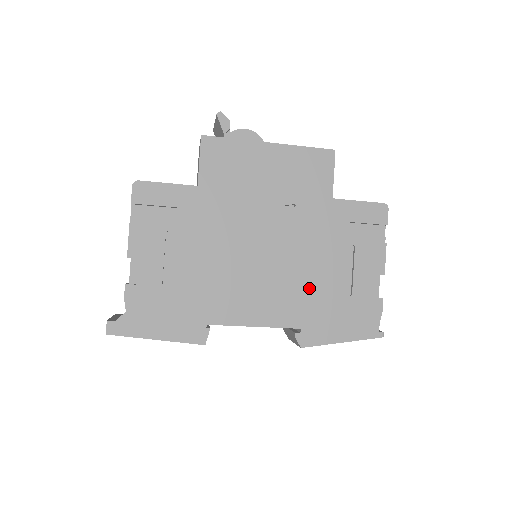
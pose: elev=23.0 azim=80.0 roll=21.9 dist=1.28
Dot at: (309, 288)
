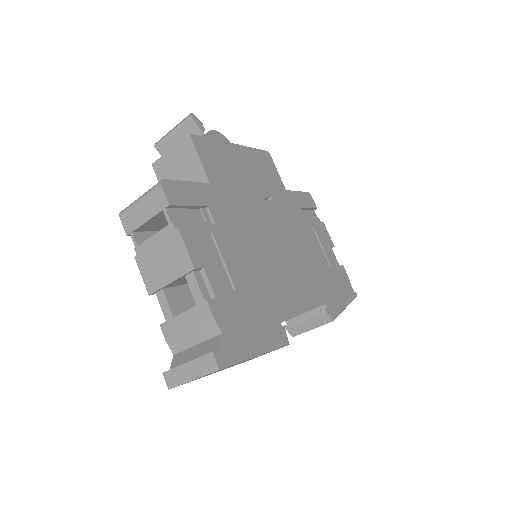
Dot at: (312, 267)
